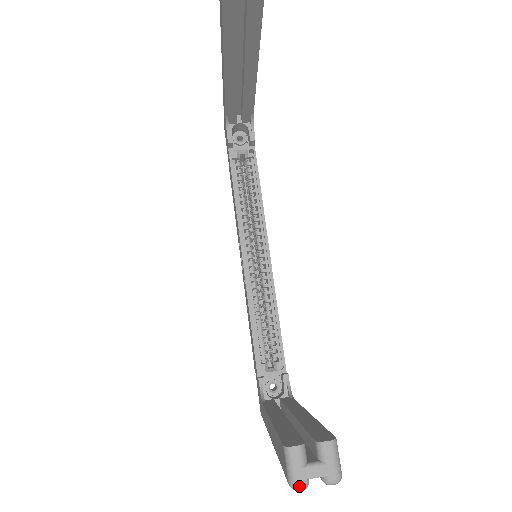
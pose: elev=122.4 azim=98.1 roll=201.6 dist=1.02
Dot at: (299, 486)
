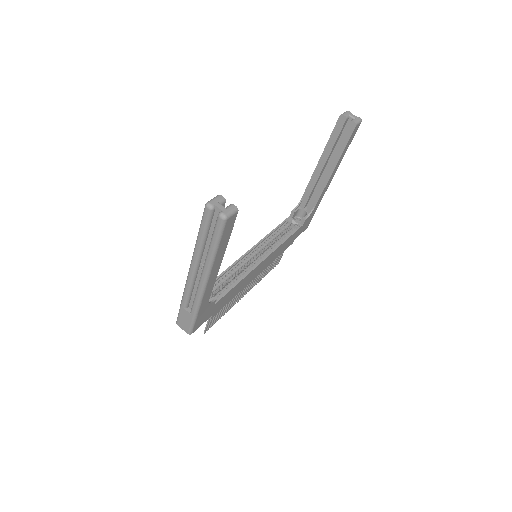
Dot at: (210, 204)
